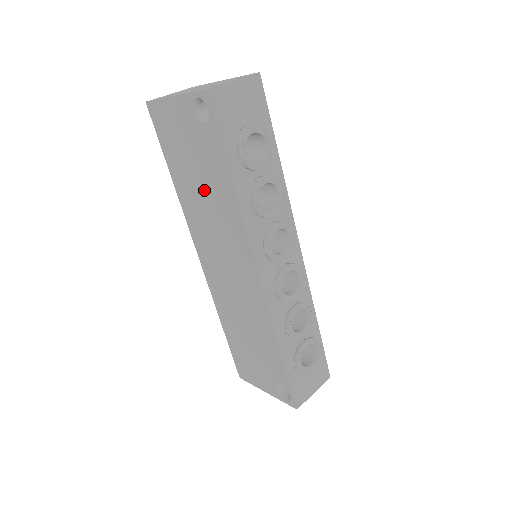
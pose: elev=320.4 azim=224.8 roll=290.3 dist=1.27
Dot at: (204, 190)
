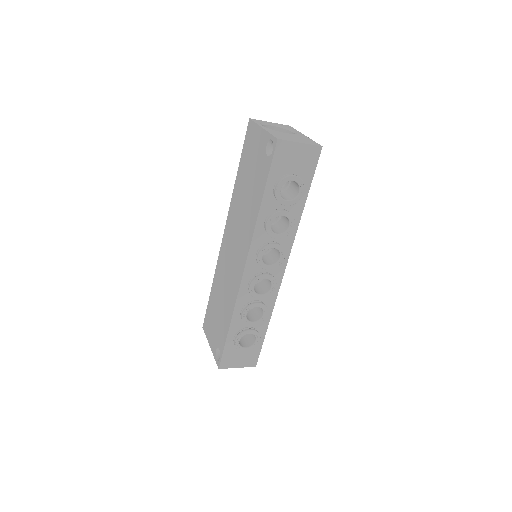
Dot at: (247, 194)
